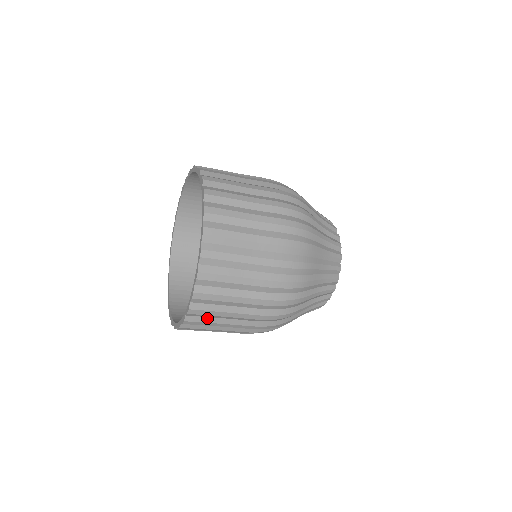
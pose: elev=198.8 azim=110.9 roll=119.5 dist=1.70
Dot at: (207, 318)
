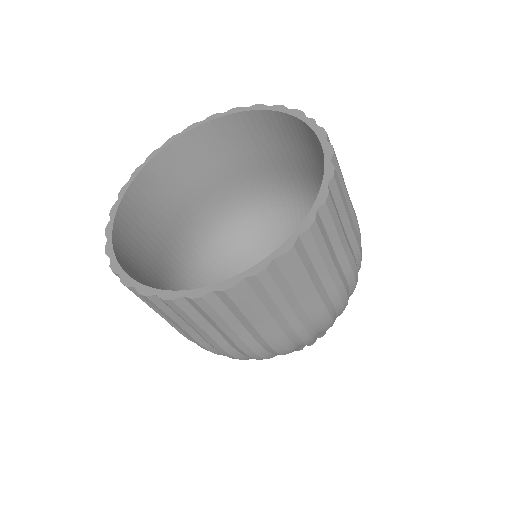
Dot at: (197, 313)
